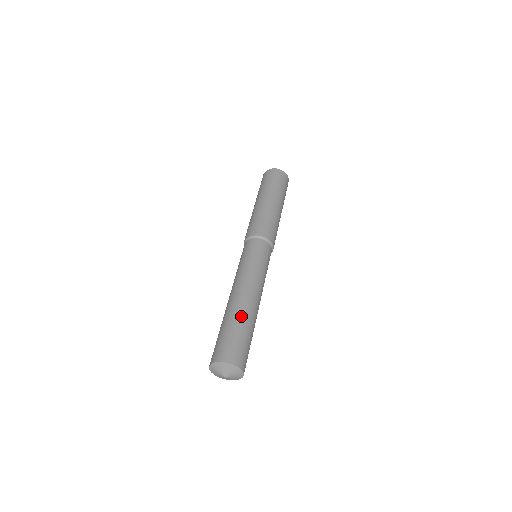
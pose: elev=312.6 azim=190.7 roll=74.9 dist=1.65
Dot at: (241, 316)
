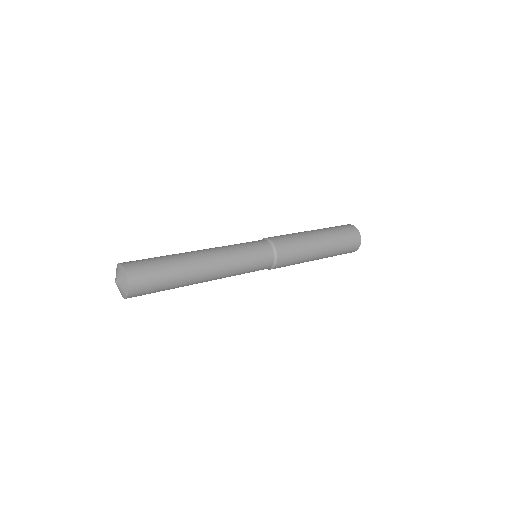
Dot at: occluded
